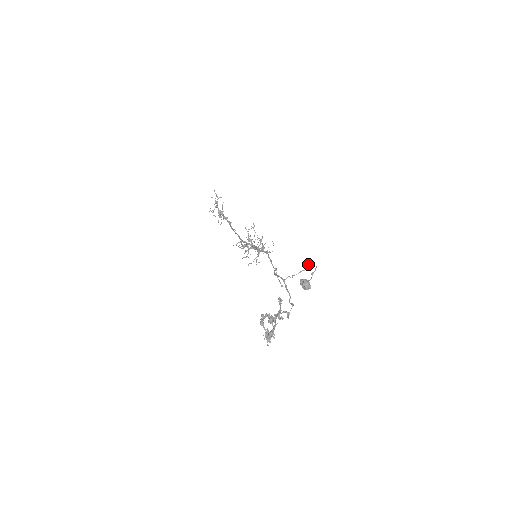
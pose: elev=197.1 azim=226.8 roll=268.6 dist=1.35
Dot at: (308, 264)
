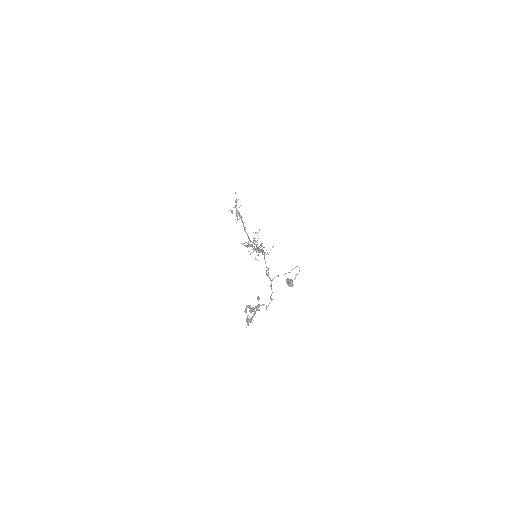
Dot at: (293, 268)
